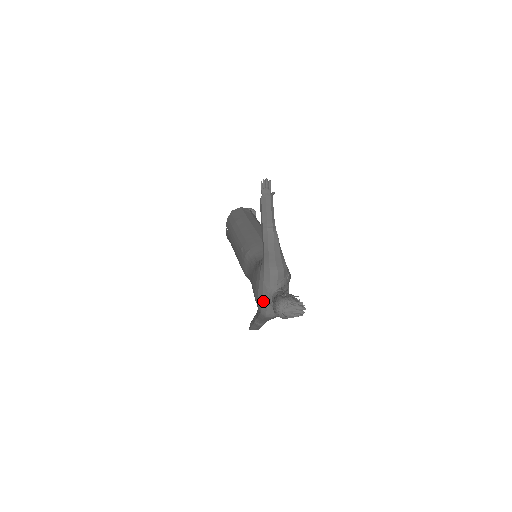
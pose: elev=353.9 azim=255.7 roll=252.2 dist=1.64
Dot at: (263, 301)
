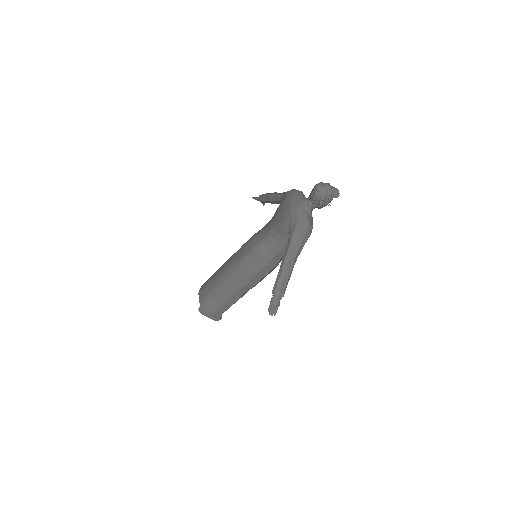
Dot at: (298, 208)
